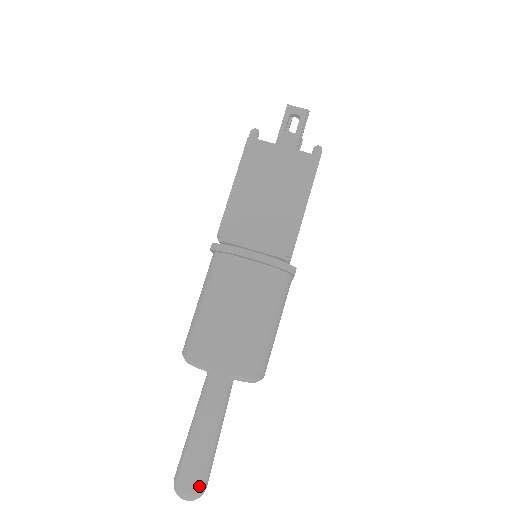
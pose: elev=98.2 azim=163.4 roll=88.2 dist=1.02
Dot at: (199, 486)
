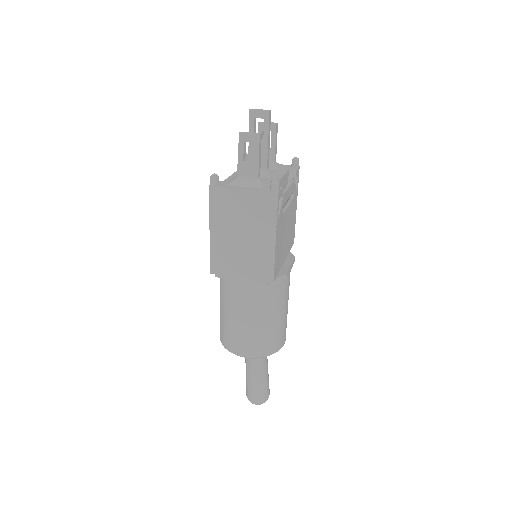
Dot at: (262, 399)
